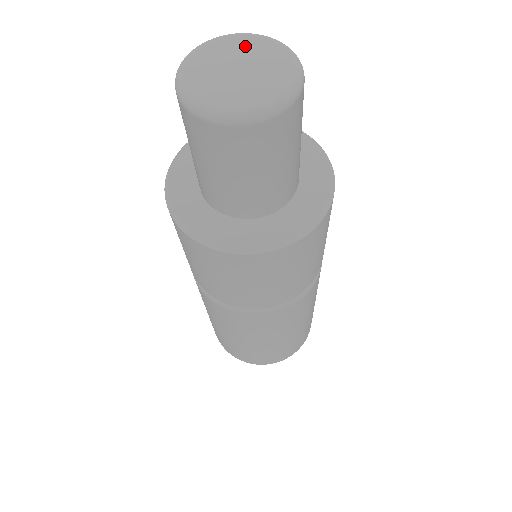
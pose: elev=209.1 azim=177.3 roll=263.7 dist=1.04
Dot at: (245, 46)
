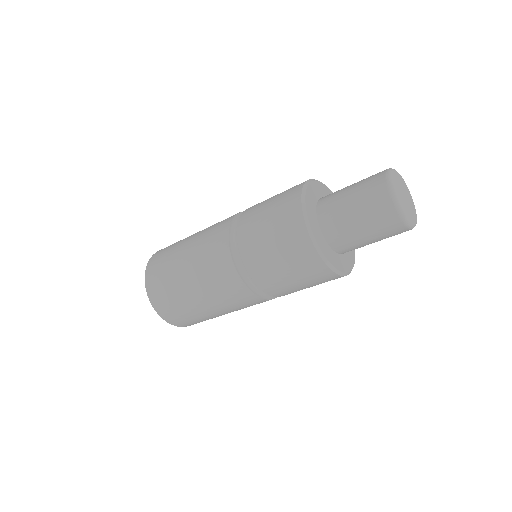
Dot at: (399, 180)
